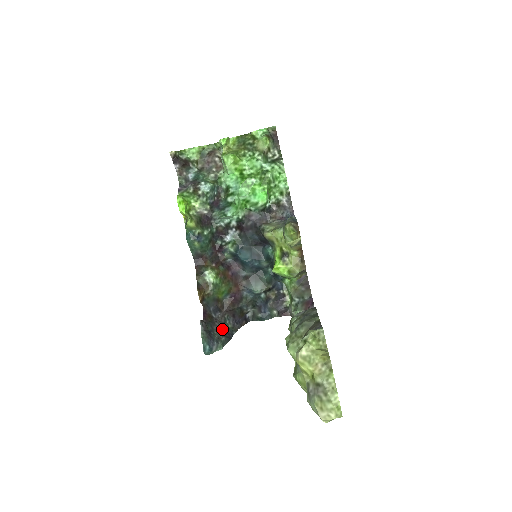
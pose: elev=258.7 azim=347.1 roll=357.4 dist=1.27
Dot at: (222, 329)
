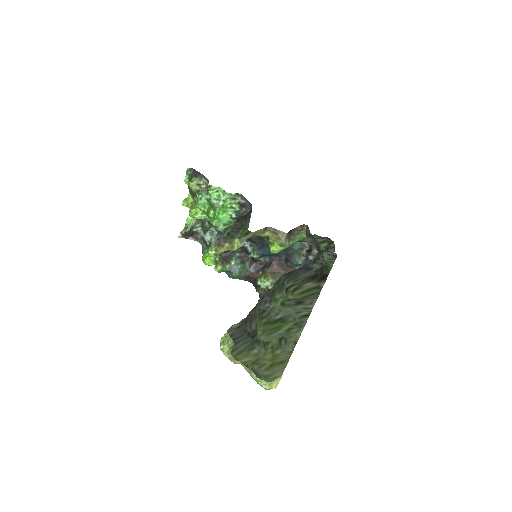
Dot at: occluded
